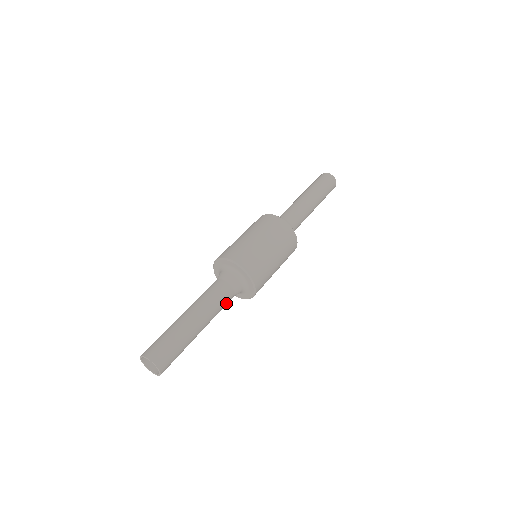
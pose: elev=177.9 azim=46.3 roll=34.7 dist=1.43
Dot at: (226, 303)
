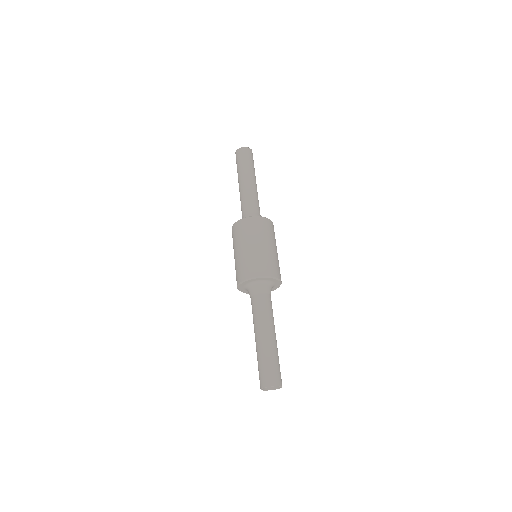
Dot at: occluded
